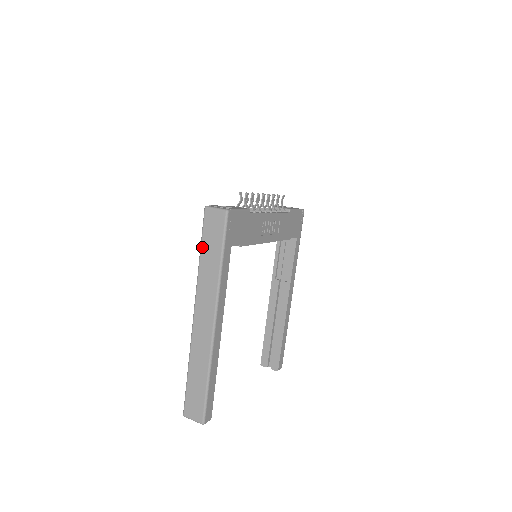
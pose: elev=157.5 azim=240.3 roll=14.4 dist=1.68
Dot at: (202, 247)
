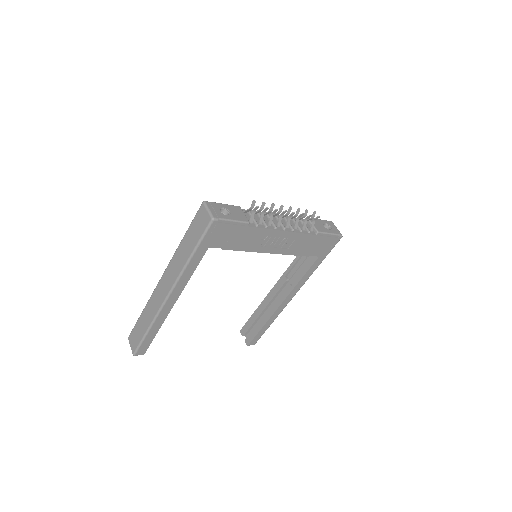
Dot at: (187, 232)
